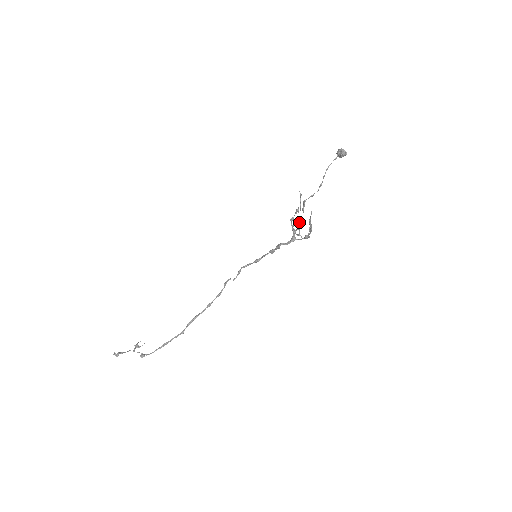
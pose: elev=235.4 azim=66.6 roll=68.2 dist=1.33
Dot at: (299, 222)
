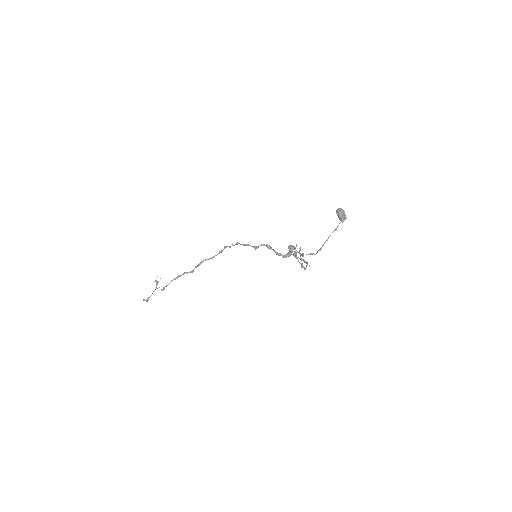
Dot at: (297, 259)
